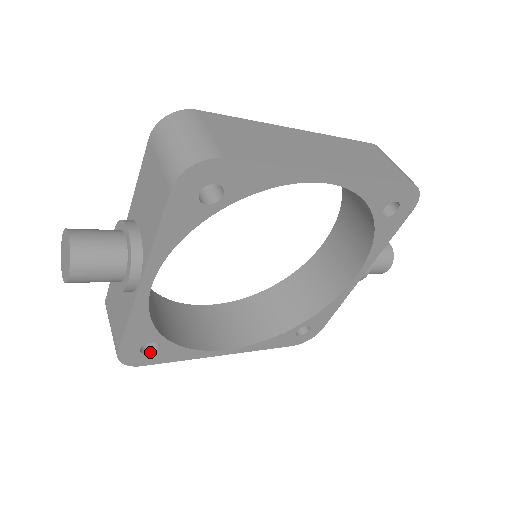
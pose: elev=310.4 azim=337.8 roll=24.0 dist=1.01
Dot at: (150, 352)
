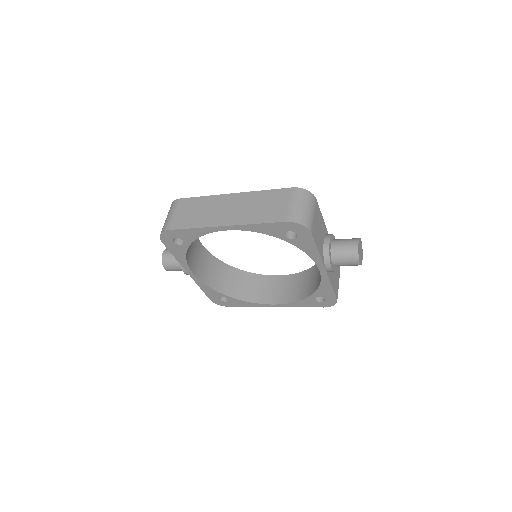
Dot at: (227, 301)
